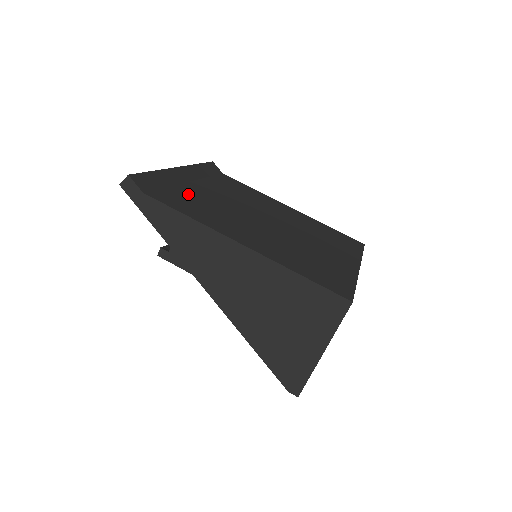
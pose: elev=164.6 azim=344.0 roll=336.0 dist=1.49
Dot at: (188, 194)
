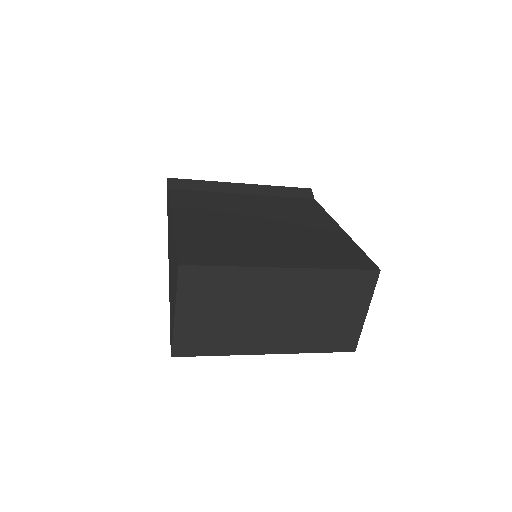
Dot at: (213, 196)
